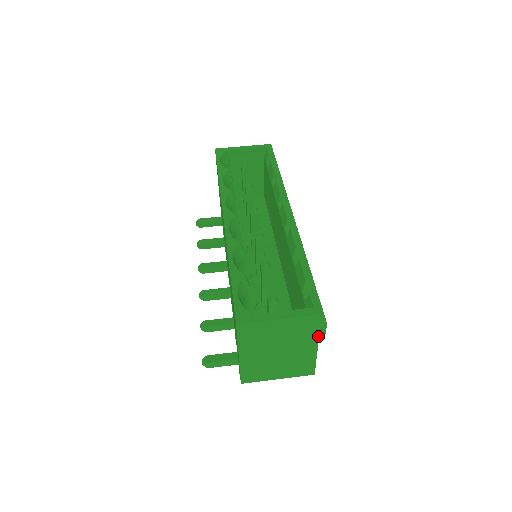
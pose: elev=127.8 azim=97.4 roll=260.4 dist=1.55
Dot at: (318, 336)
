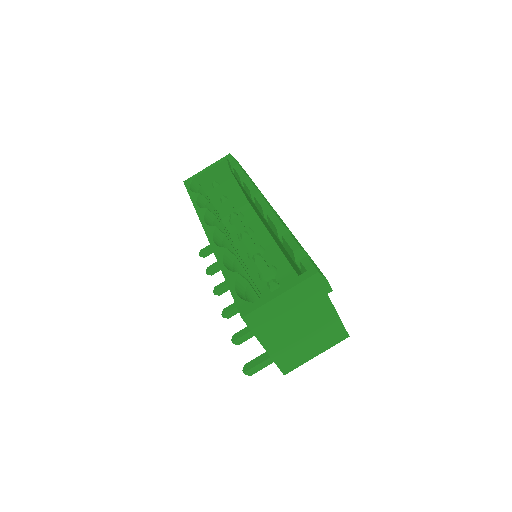
Dot at: (327, 296)
